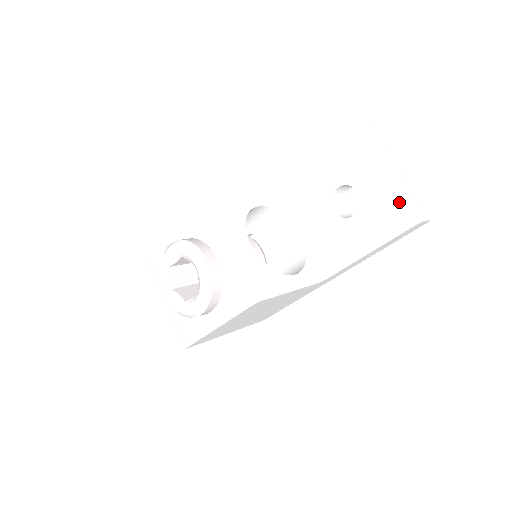
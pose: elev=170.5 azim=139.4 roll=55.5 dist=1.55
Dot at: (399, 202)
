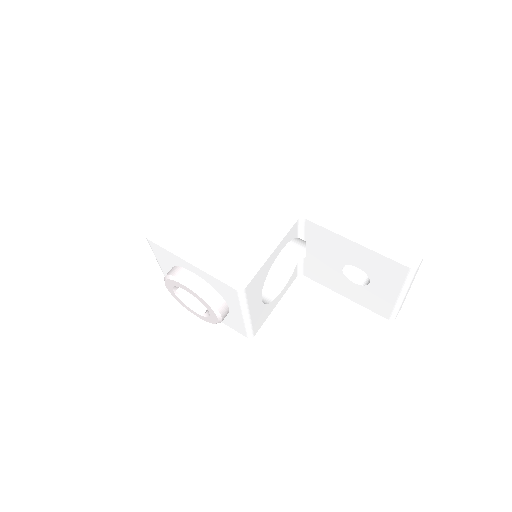
Dot at: (391, 309)
